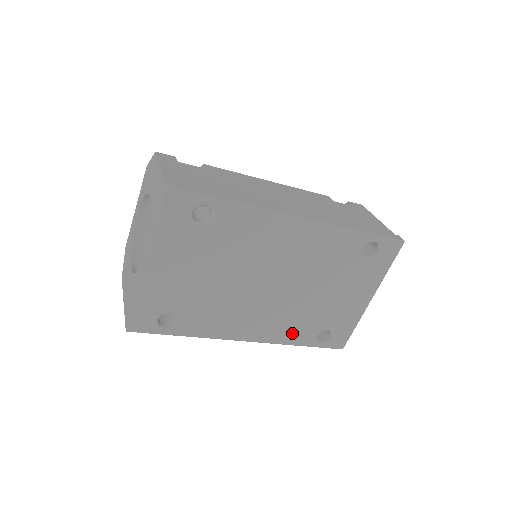
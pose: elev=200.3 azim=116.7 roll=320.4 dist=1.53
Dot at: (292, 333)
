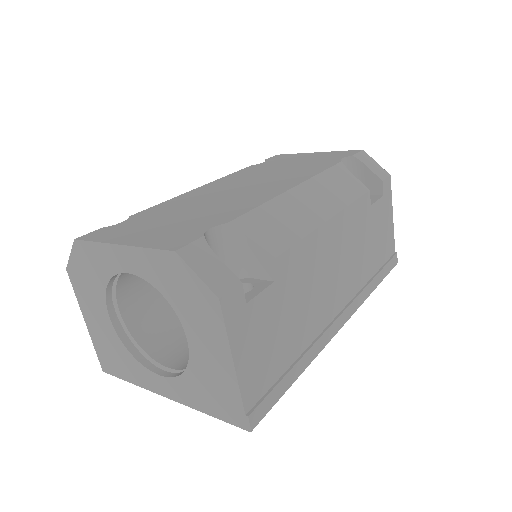
Dot at: occluded
